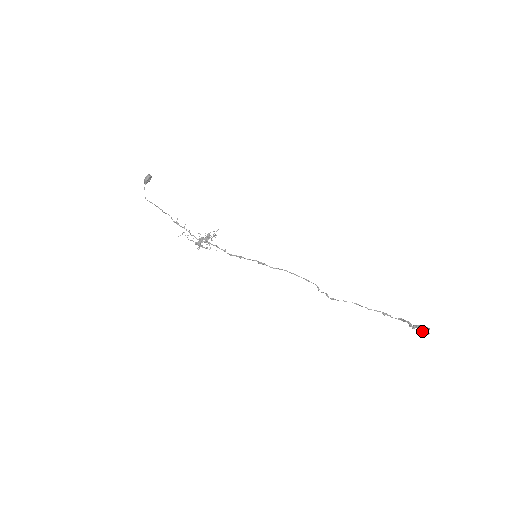
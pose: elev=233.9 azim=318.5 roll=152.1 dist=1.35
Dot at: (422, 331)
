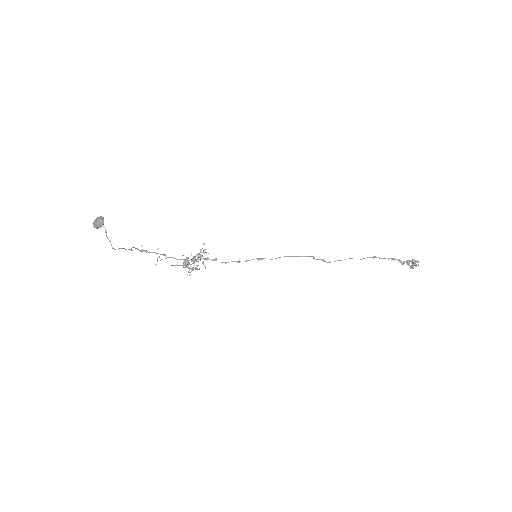
Dot at: (414, 265)
